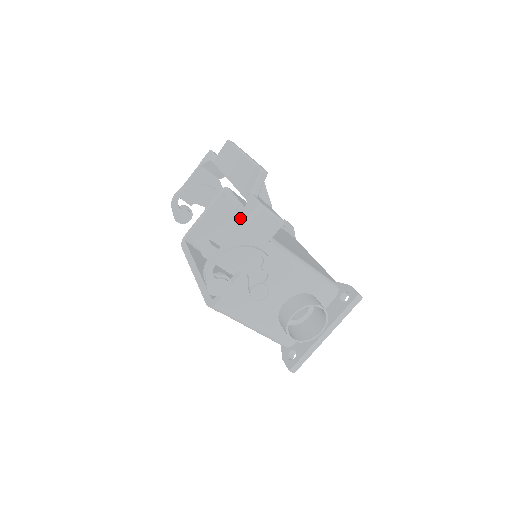
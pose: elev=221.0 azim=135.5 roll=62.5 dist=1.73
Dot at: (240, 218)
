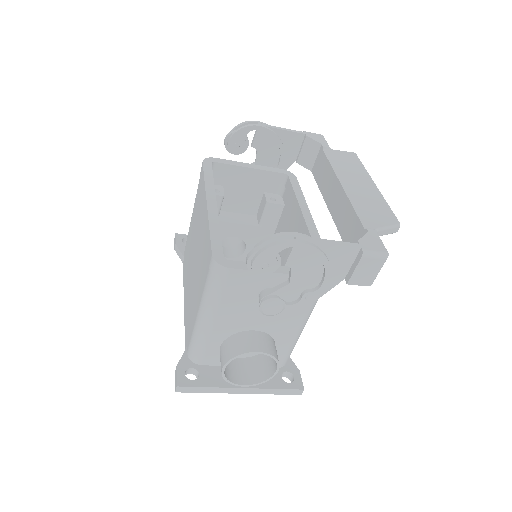
Dot at: (270, 209)
